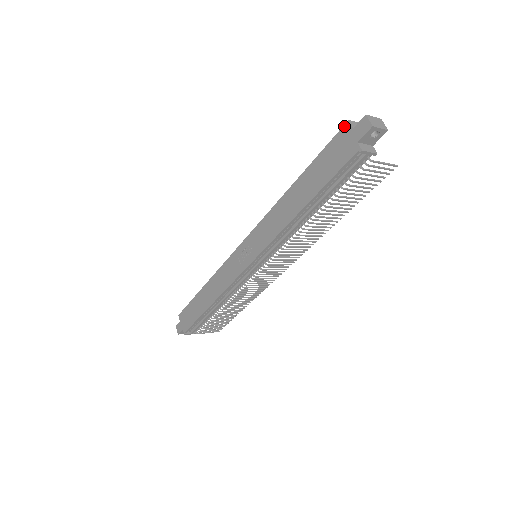
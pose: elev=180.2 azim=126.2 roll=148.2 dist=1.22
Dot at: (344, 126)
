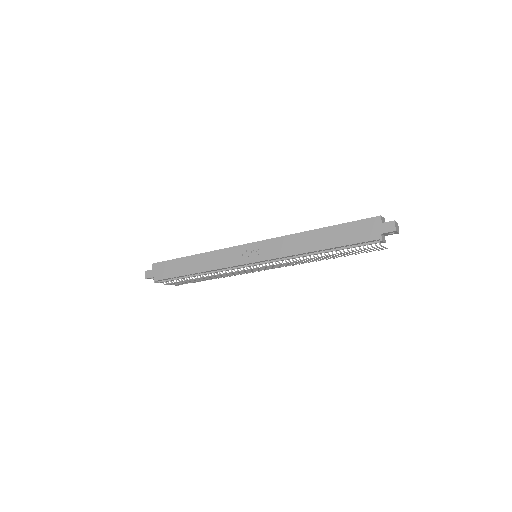
Dot at: (376, 217)
